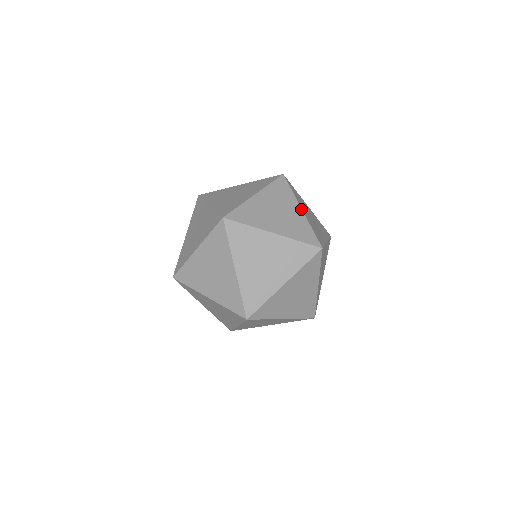
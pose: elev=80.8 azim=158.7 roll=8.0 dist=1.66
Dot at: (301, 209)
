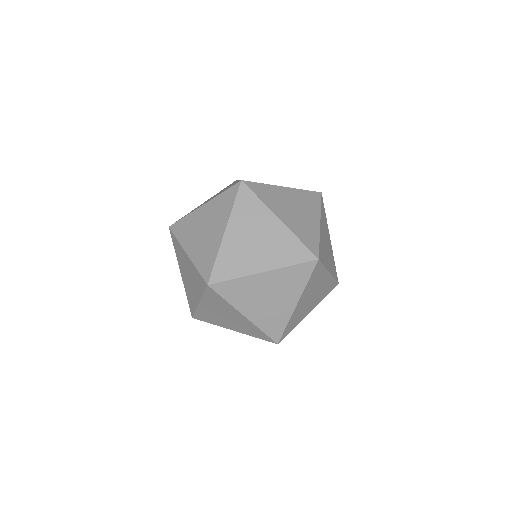
Dot at: (279, 220)
